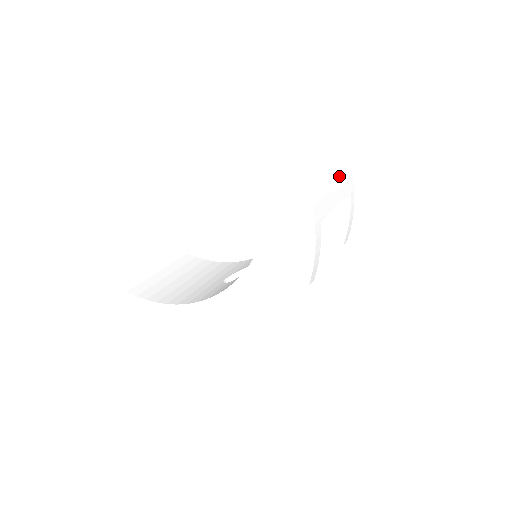
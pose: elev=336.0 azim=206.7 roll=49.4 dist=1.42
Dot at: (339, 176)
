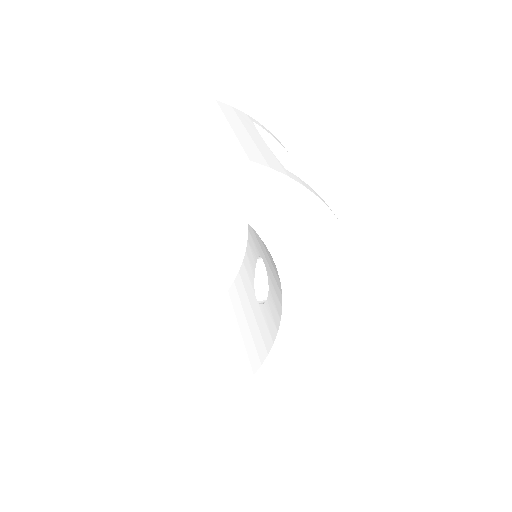
Dot at: (233, 120)
